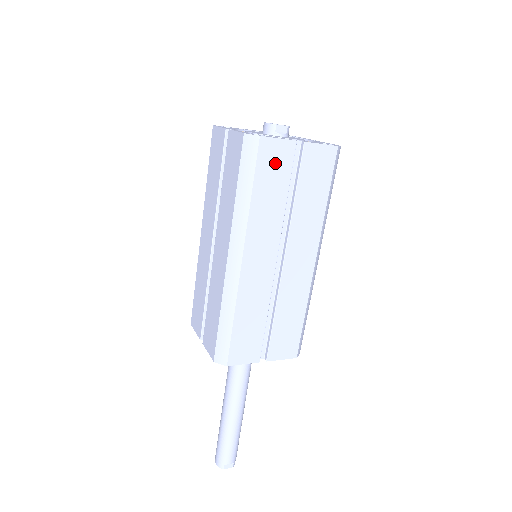
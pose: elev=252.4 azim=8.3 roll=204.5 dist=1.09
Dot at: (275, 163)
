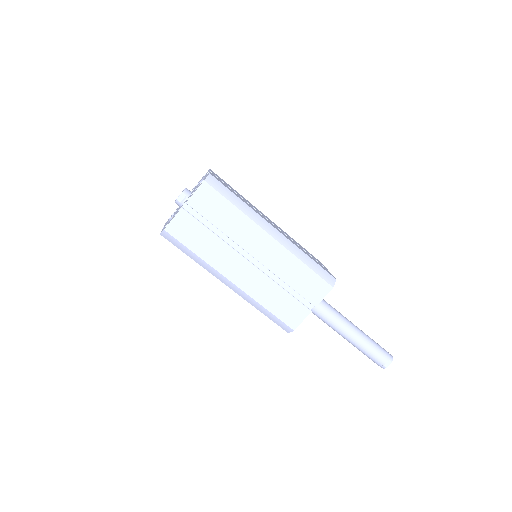
Dot at: (186, 229)
